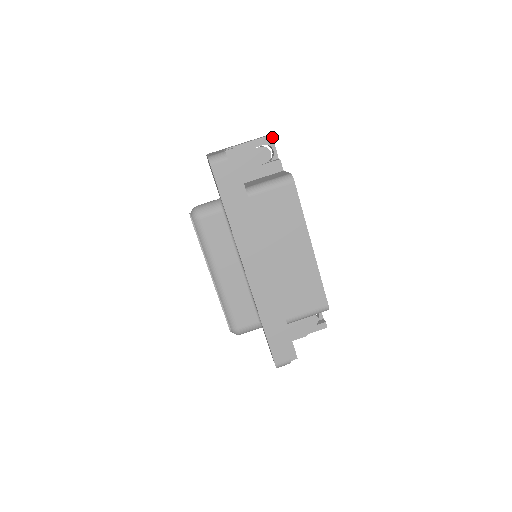
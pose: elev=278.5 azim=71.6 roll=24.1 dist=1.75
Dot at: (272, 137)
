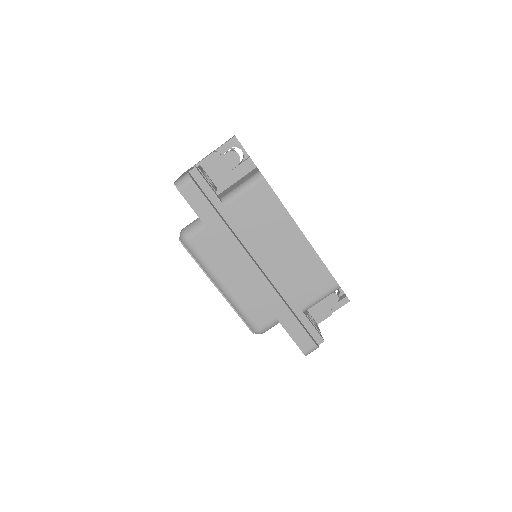
Dot at: (235, 139)
